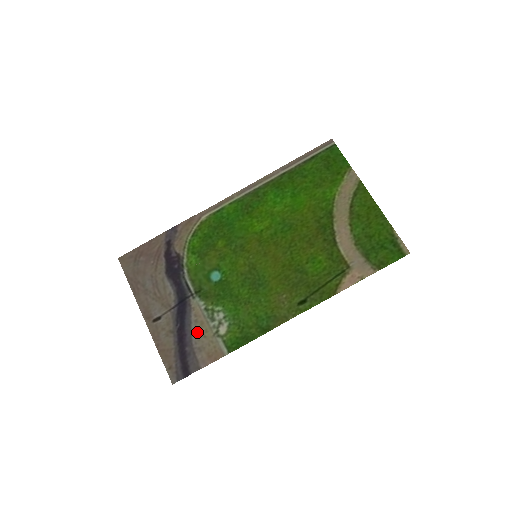
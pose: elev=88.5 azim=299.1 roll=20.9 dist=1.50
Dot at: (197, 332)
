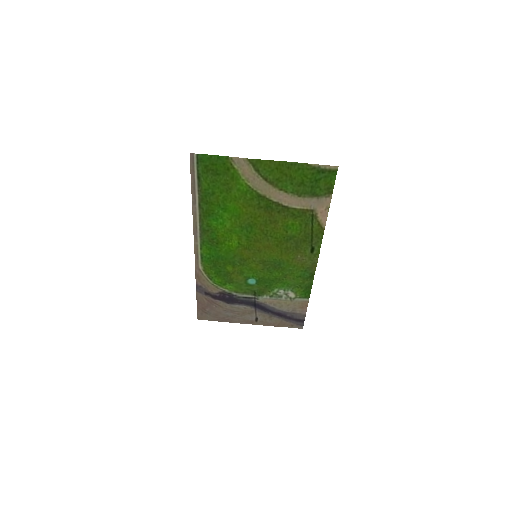
Dot at: (282, 308)
